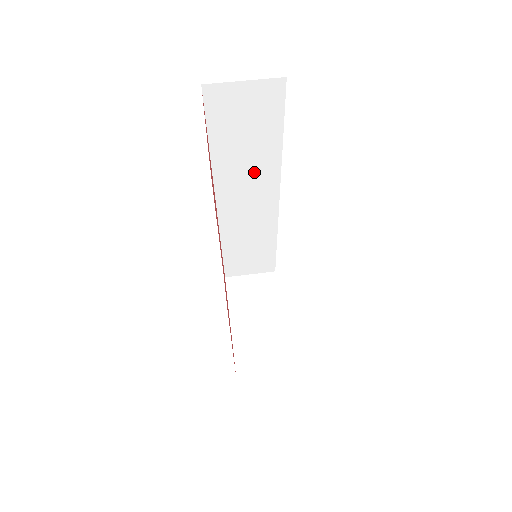
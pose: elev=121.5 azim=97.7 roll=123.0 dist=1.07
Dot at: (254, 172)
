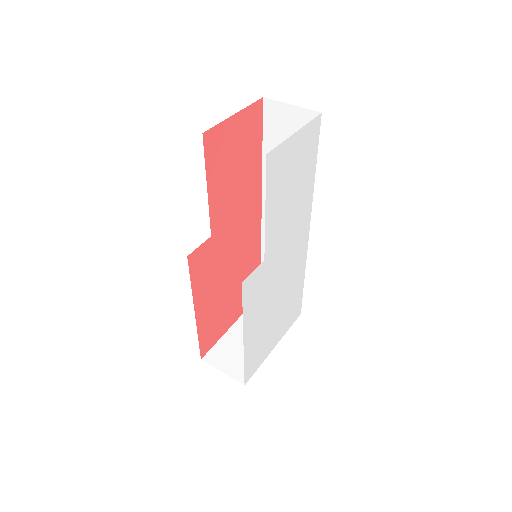
Dot at: occluded
